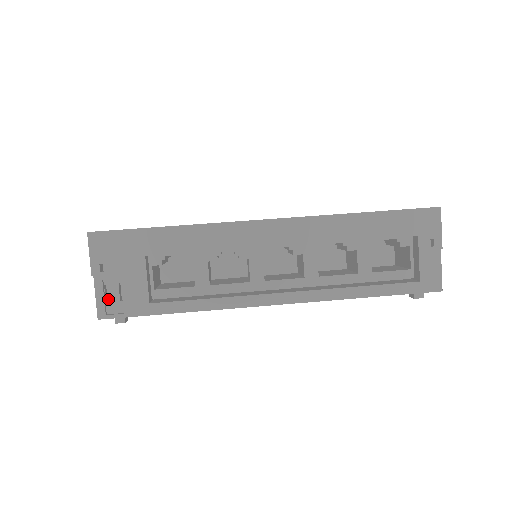
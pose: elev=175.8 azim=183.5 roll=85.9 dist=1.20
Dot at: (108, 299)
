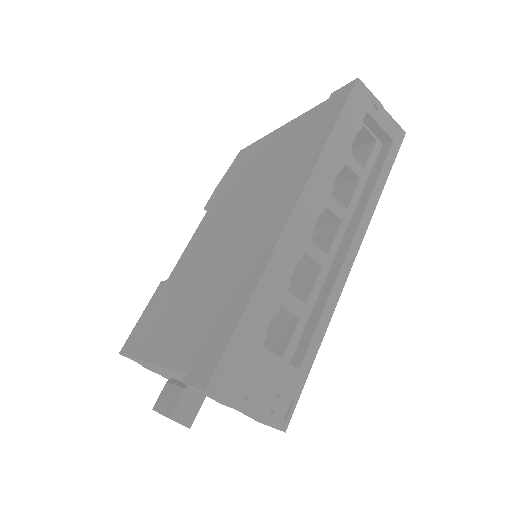
Dot at: occluded
